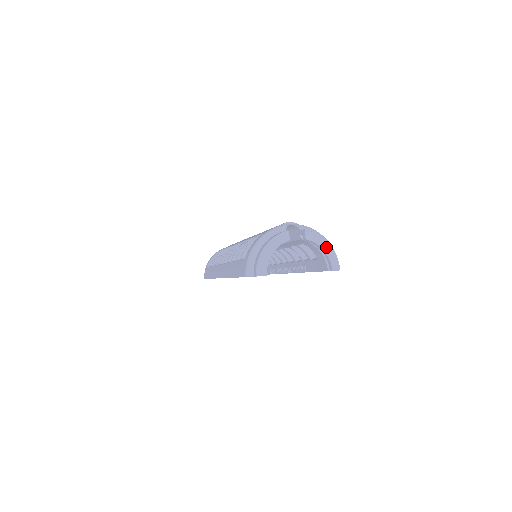
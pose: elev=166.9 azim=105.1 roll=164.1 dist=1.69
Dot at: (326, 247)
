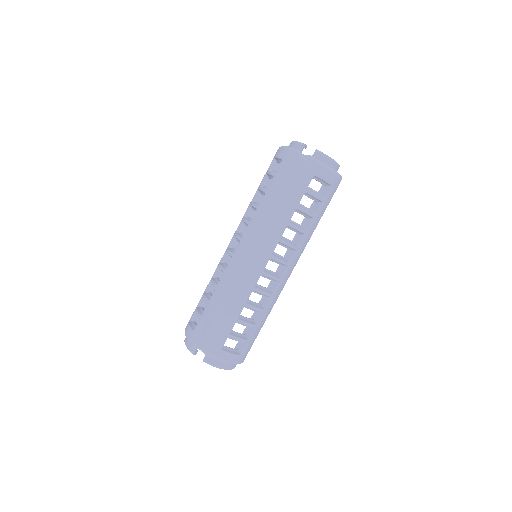
Dot at: occluded
